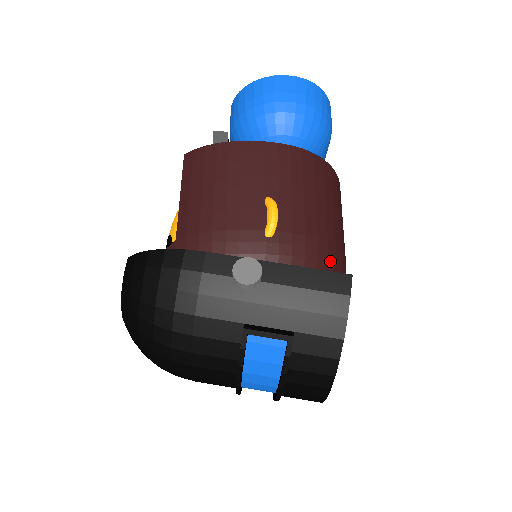
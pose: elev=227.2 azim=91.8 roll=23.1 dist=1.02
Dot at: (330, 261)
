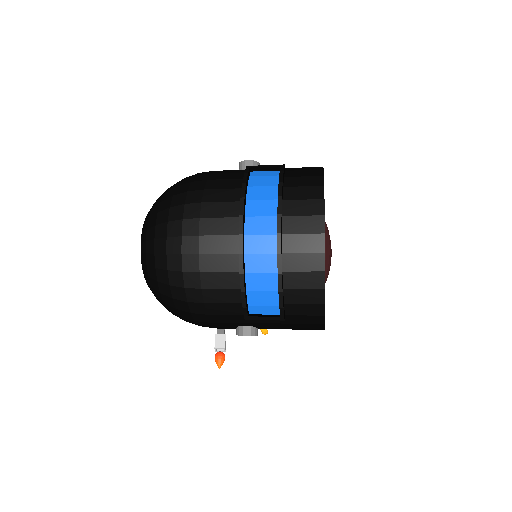
Dot at: occluded
